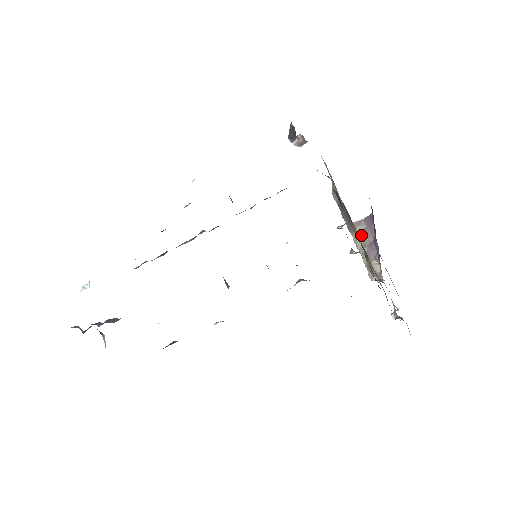
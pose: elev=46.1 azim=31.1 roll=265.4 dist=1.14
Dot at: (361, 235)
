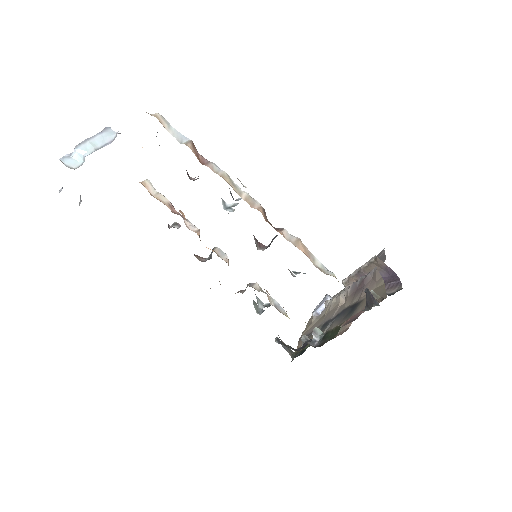
Dot at: (372, 267)
